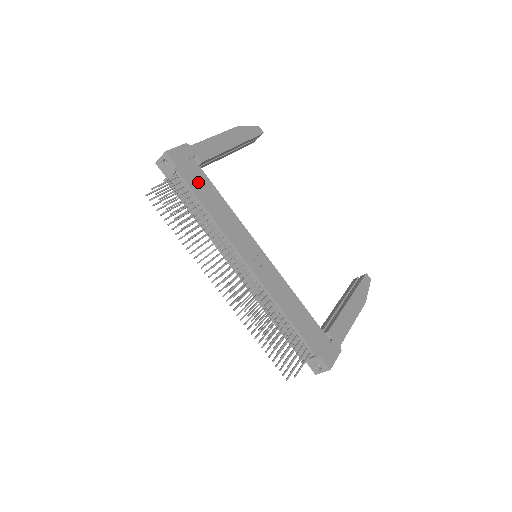
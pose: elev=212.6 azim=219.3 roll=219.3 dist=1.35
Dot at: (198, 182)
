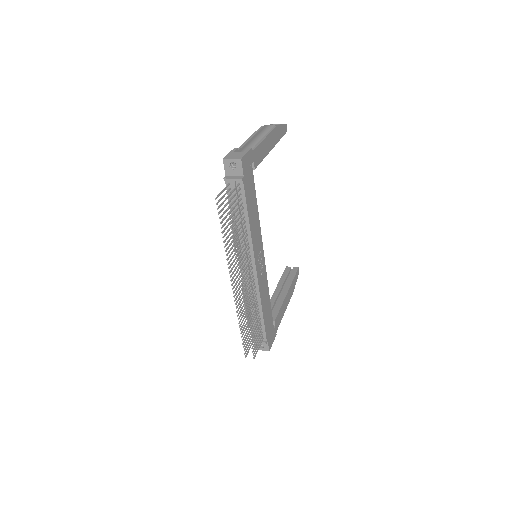
Dot at: (250, 191)
